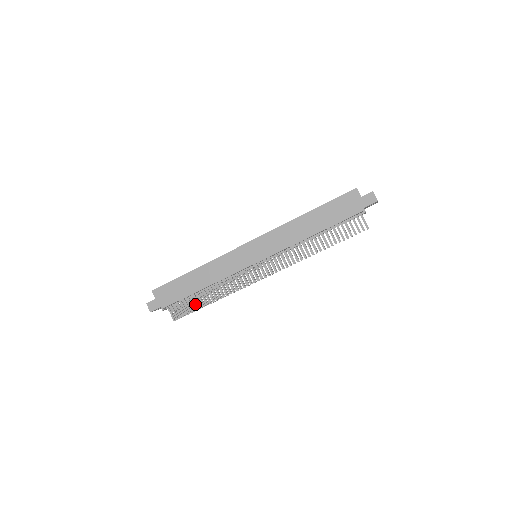
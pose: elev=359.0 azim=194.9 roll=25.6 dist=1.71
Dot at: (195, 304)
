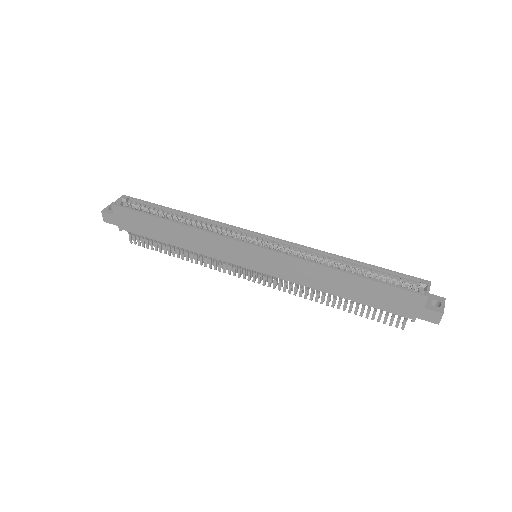
Dot at: (161, 246)
